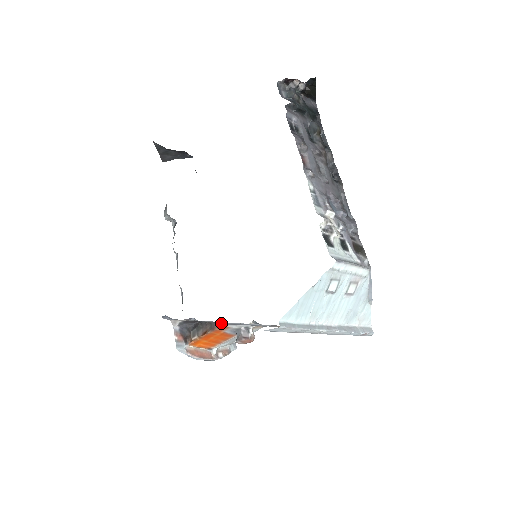
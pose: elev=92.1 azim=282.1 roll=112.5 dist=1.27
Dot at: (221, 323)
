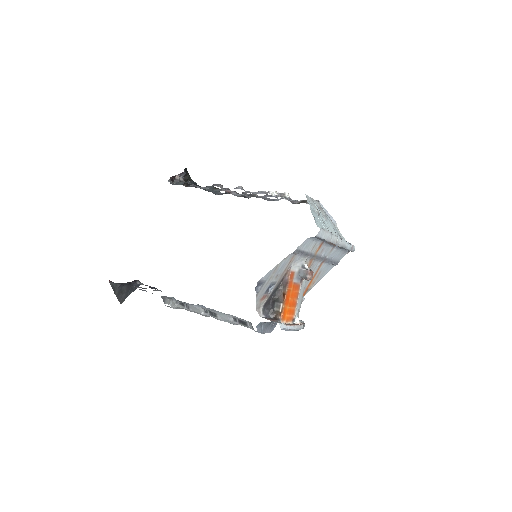
Dot at: (288, 270)
